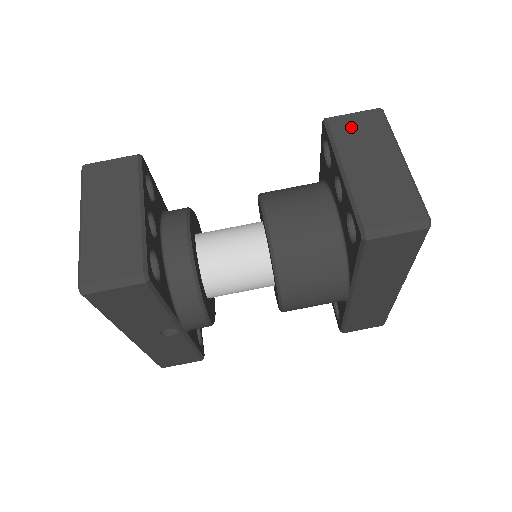
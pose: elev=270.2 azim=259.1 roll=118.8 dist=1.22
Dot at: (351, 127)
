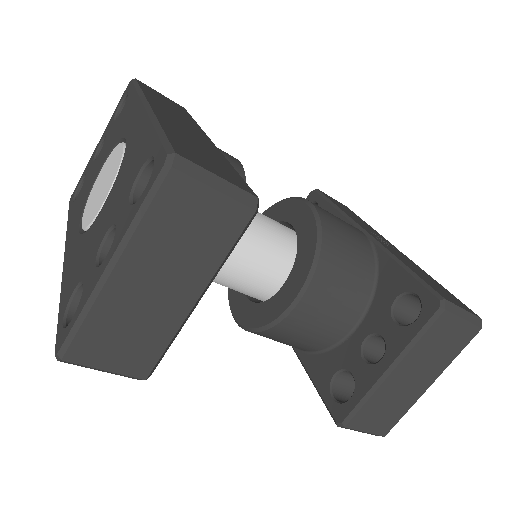
Dot at: (445, 333)
